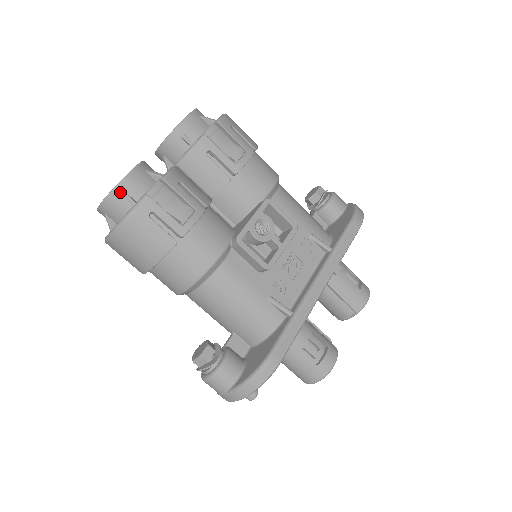
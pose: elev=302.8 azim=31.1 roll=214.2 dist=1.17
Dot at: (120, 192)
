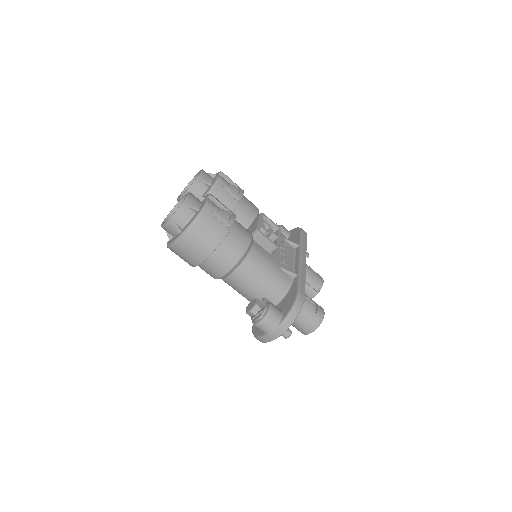
Dot at: (187, 205)
